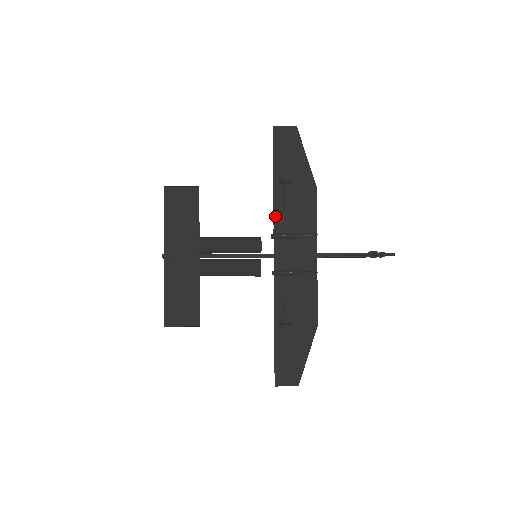
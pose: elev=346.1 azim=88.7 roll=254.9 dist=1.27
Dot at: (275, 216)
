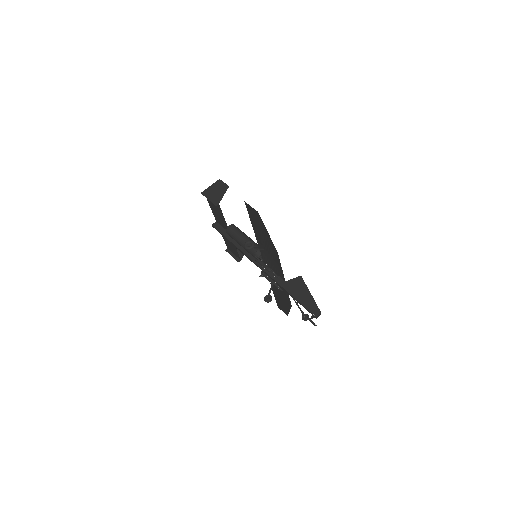
Dot at: occluded
